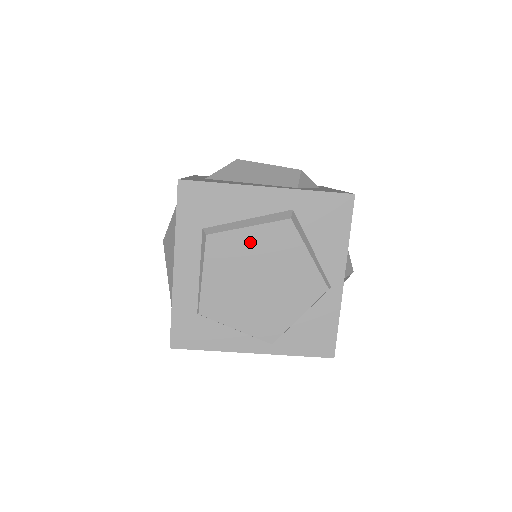
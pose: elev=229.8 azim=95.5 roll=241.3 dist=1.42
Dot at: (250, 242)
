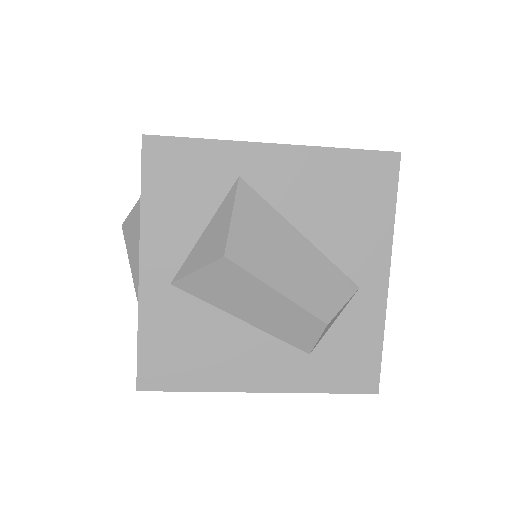
Dot at: occluded
